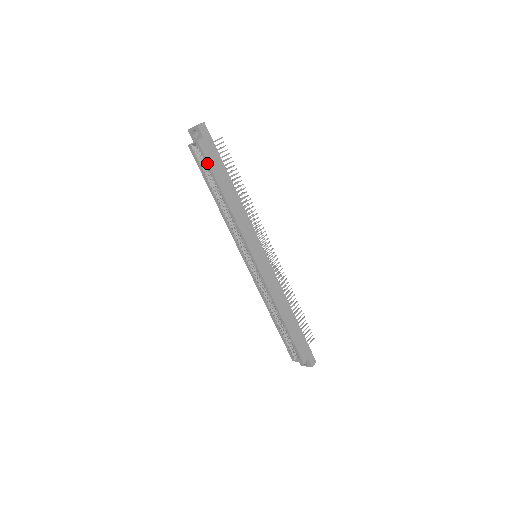
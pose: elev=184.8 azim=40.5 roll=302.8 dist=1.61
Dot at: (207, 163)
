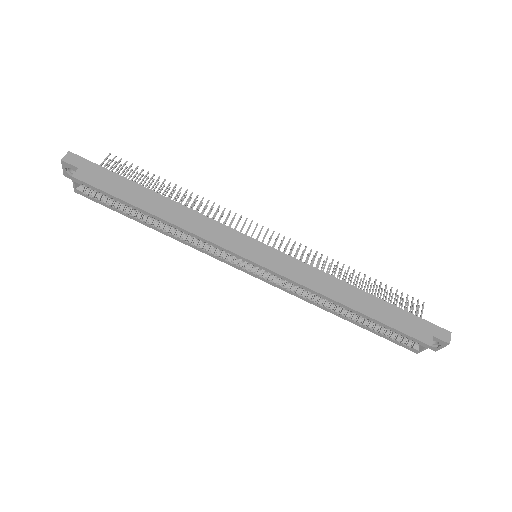
Dot at: (103, 193)
